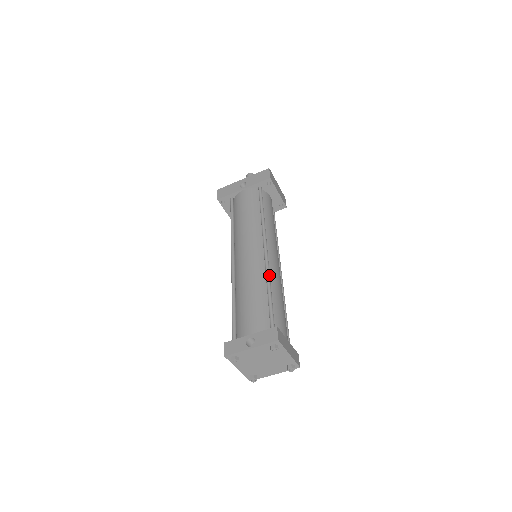
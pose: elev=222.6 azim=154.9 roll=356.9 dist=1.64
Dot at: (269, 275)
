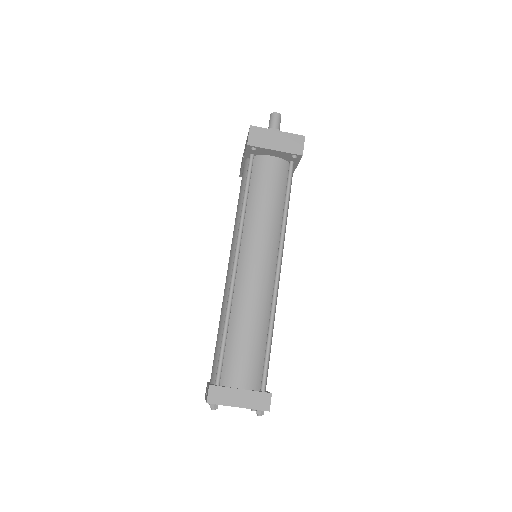
Dot at: (228, 306)
